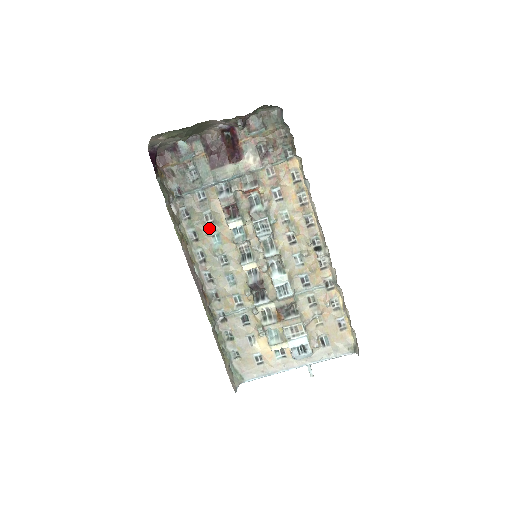
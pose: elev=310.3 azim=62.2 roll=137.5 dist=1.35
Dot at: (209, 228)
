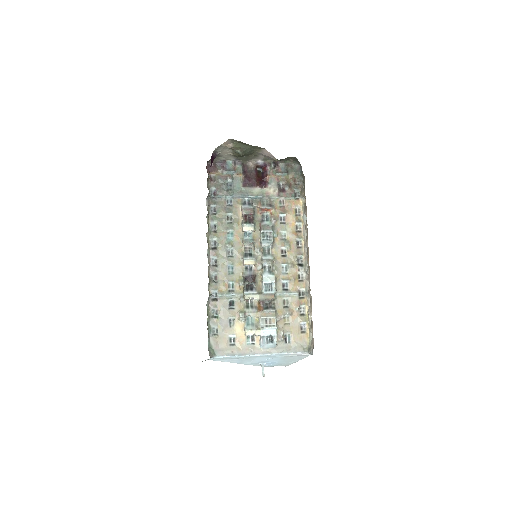
Dot at: (227, 226)
